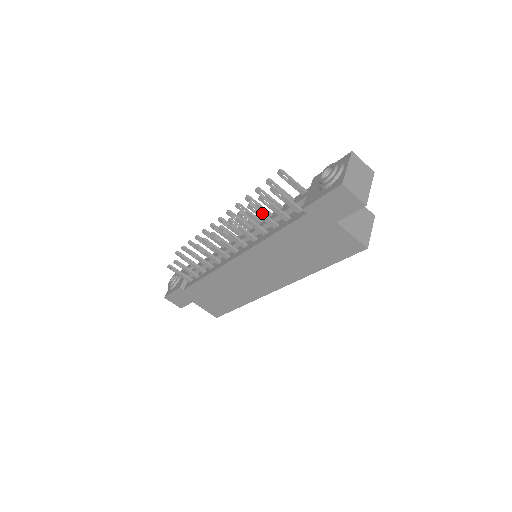
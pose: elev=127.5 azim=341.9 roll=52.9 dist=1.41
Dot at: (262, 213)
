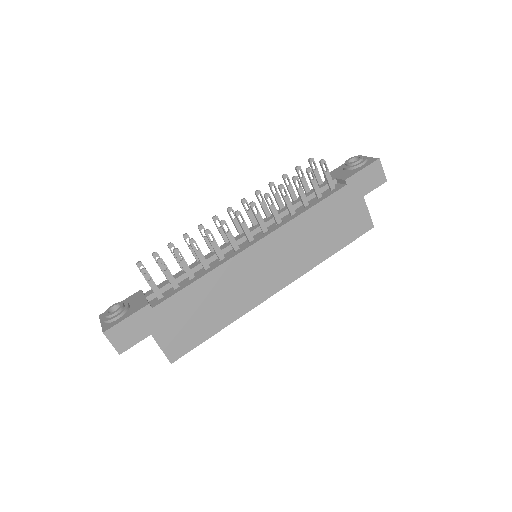
Dot at: (302, 188)
